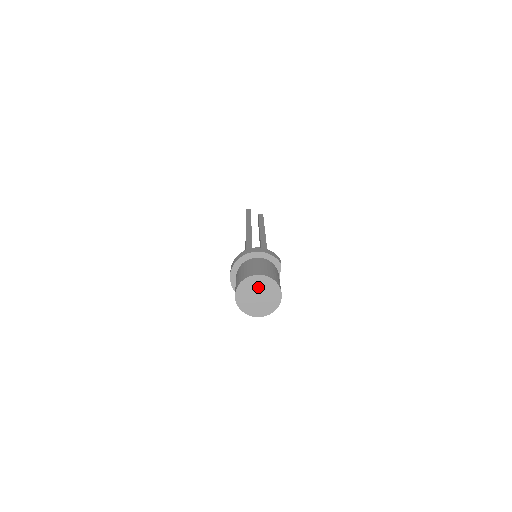
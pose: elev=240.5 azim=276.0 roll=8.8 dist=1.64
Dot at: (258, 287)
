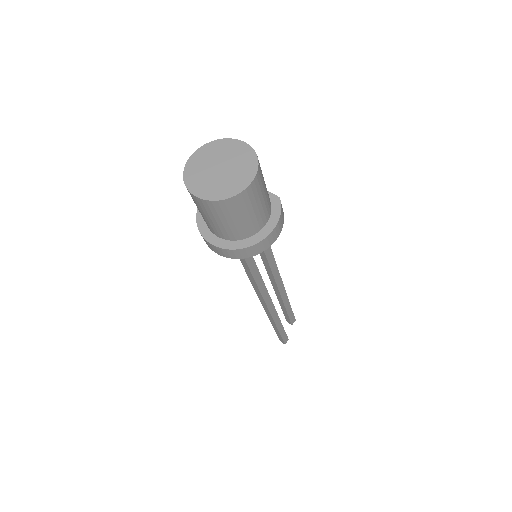
Dot at: (207, 164)
